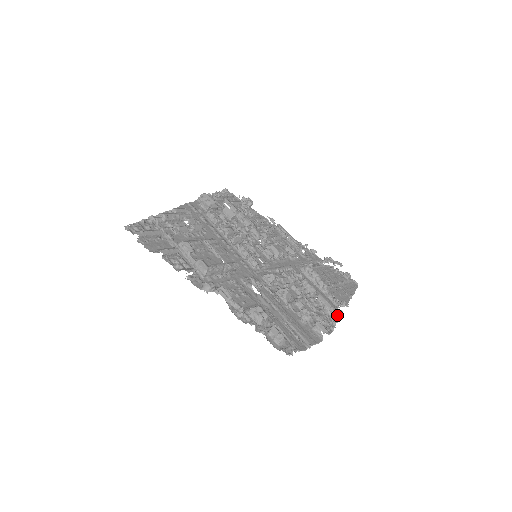
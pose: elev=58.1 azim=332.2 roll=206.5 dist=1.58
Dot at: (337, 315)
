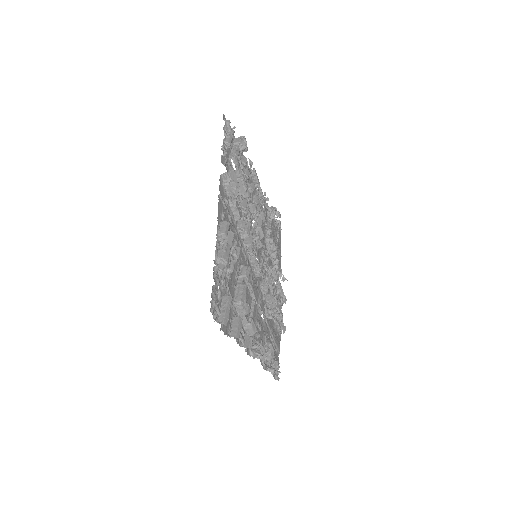
Dot at: (285, 300)
